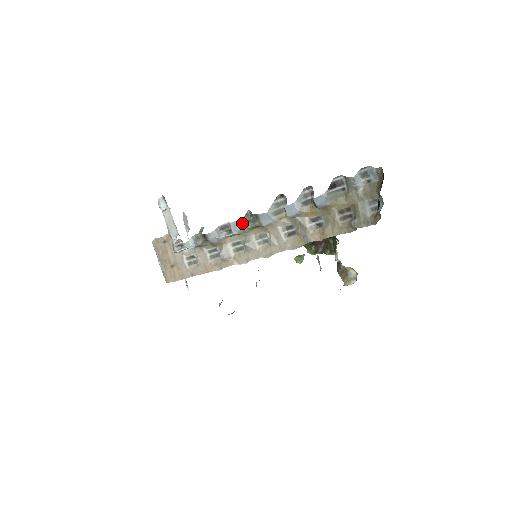
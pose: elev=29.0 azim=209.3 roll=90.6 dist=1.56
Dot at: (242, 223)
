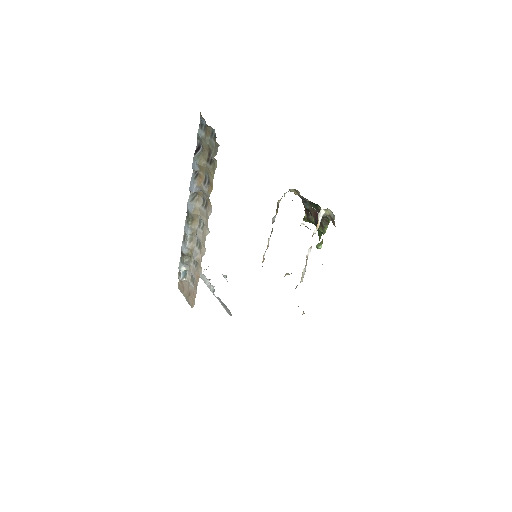
Dot at: (186, 224)
